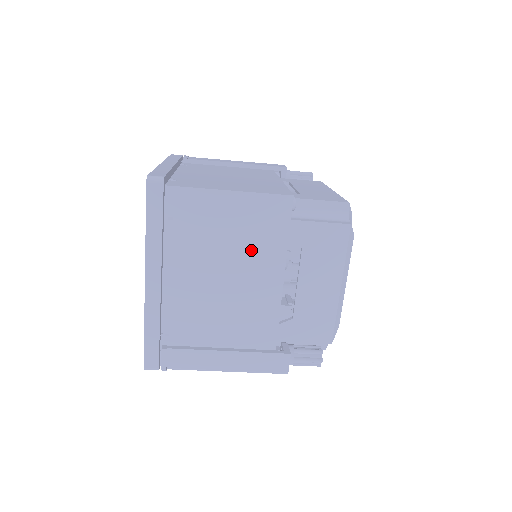
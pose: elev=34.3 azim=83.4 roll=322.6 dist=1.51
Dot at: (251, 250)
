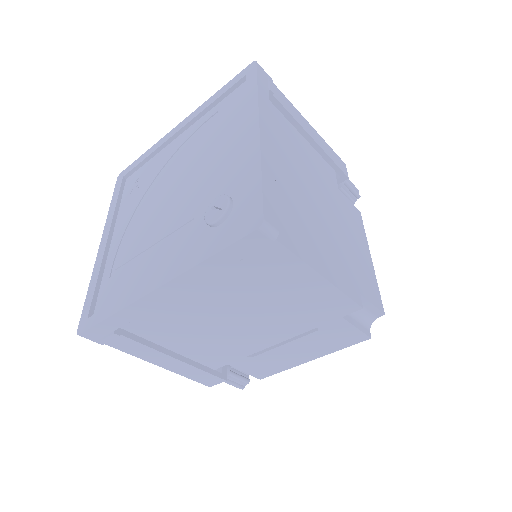
Dot at: (280, 316)
